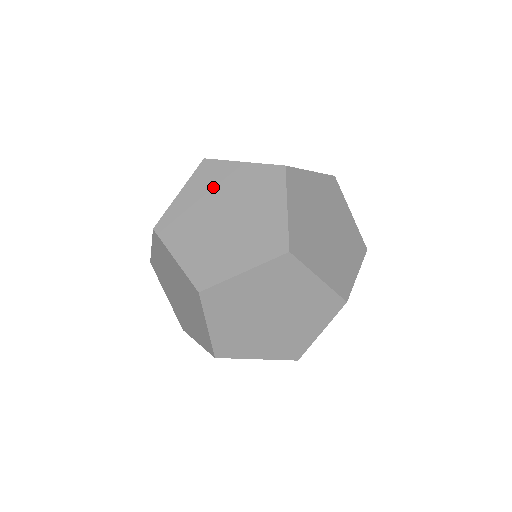
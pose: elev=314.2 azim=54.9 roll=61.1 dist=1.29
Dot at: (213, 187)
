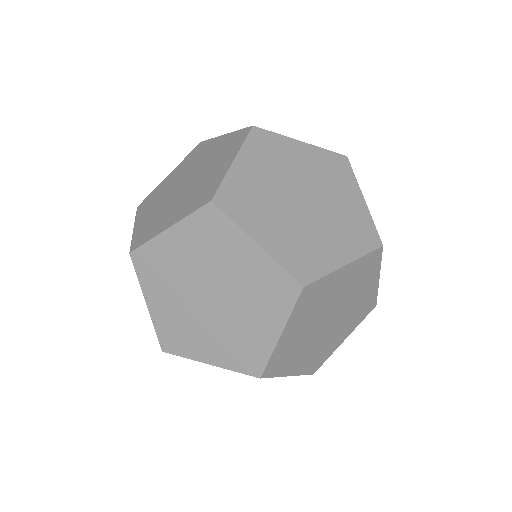
Dot at: (159, 196)
